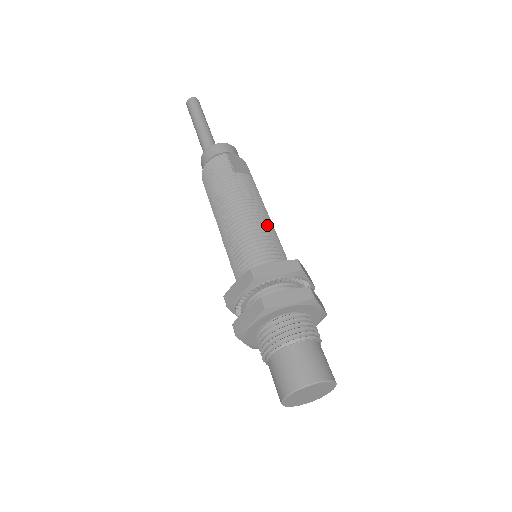
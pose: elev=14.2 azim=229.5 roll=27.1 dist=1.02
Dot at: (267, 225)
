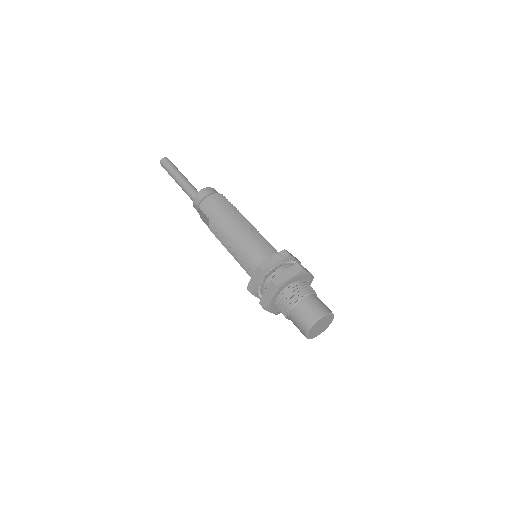
Dot at: occluded
